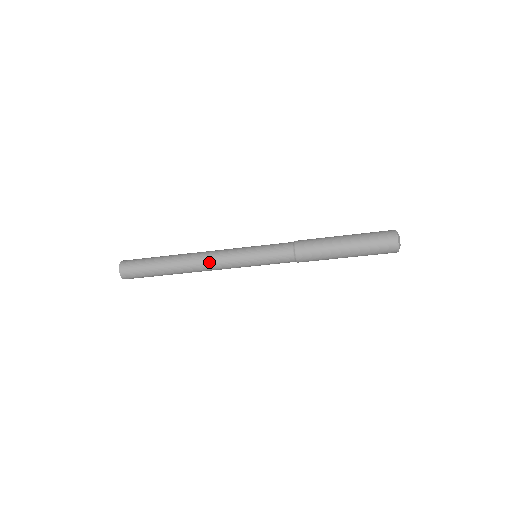
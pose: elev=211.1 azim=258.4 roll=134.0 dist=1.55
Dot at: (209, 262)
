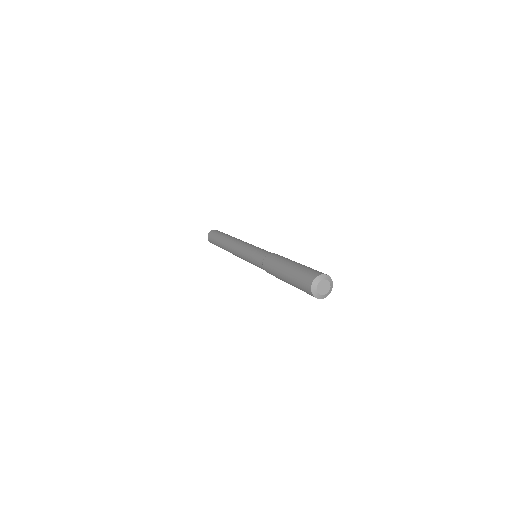
Dot at: (233, 249)
